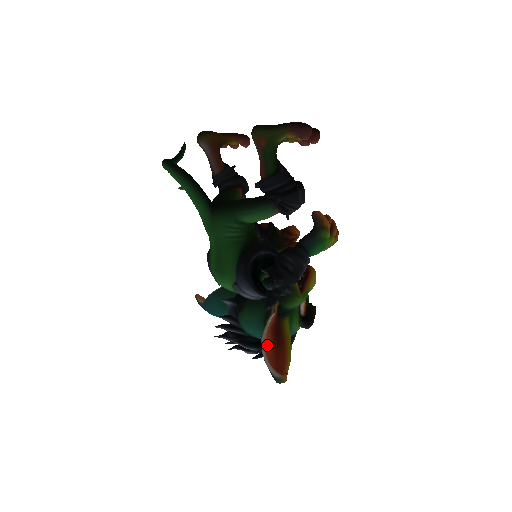
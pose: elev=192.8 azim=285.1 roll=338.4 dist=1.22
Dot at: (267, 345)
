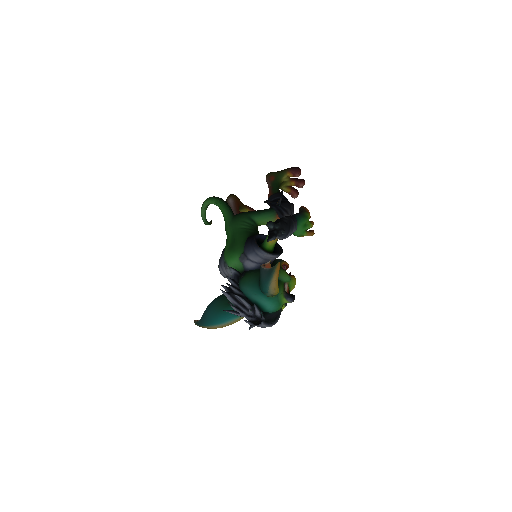
Dot at: occluded
